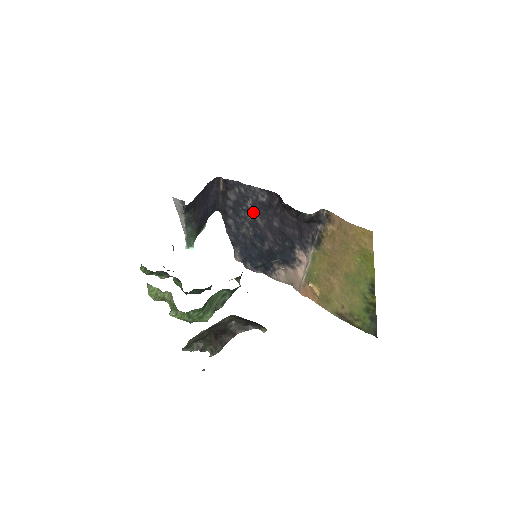
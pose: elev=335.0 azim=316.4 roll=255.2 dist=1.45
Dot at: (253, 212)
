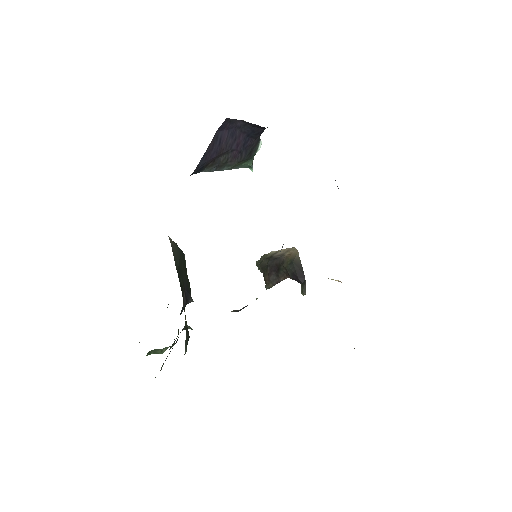
Dot at: occluded
